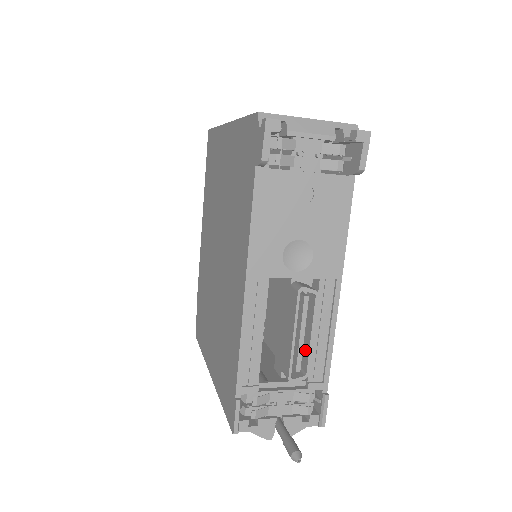
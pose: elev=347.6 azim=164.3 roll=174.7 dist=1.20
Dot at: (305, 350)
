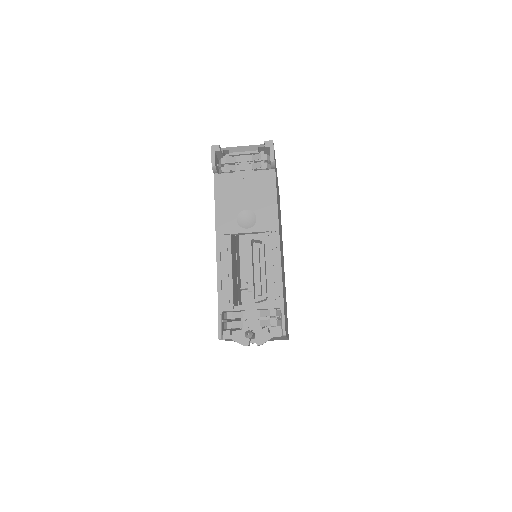
Dot at: occluded
